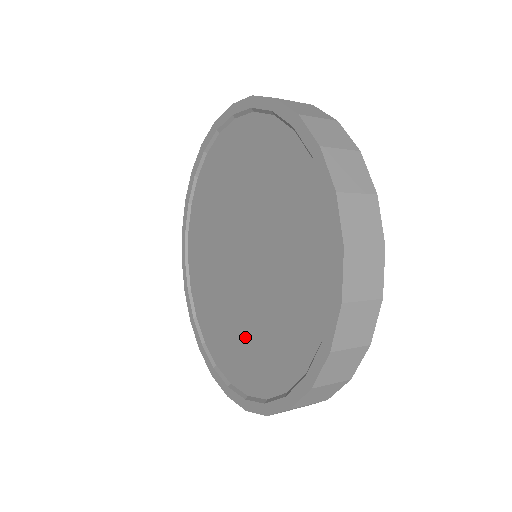
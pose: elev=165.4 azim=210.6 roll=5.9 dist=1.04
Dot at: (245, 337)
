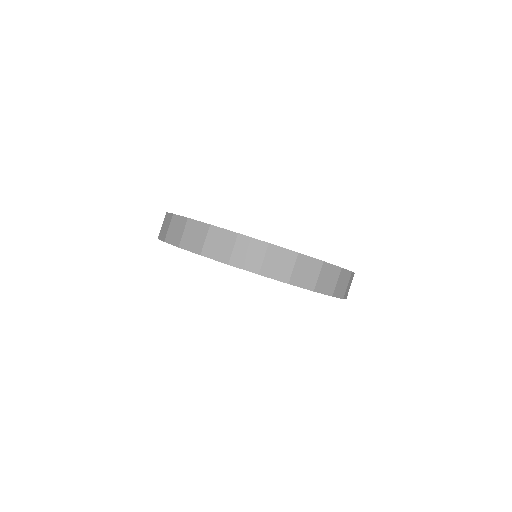
Dot at: occluded
